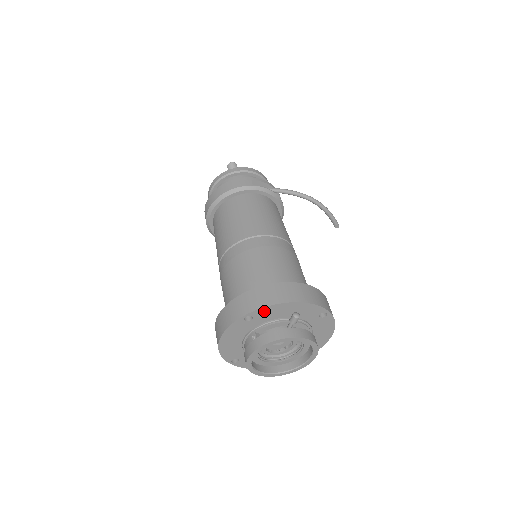
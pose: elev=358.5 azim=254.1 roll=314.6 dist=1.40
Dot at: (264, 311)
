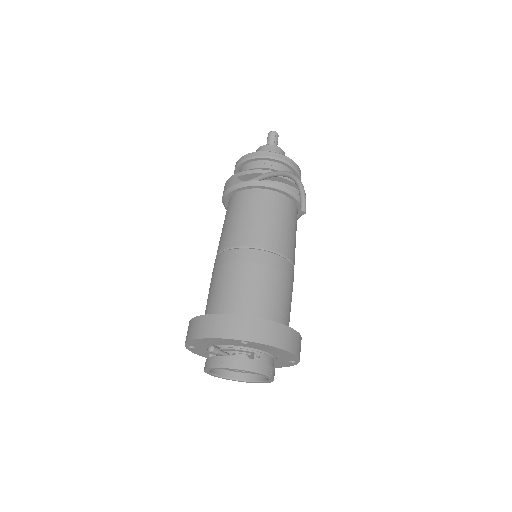
Dot at: (192, 343)
